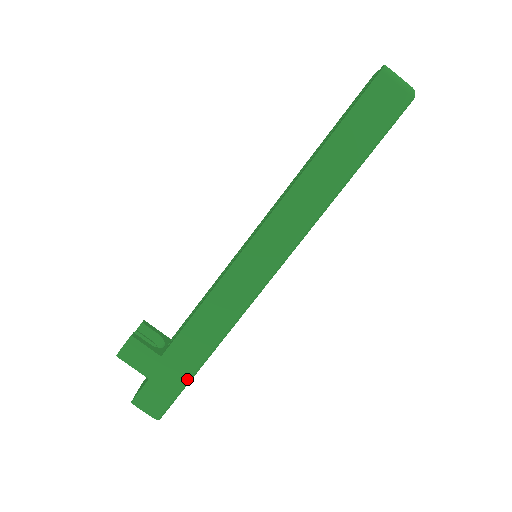
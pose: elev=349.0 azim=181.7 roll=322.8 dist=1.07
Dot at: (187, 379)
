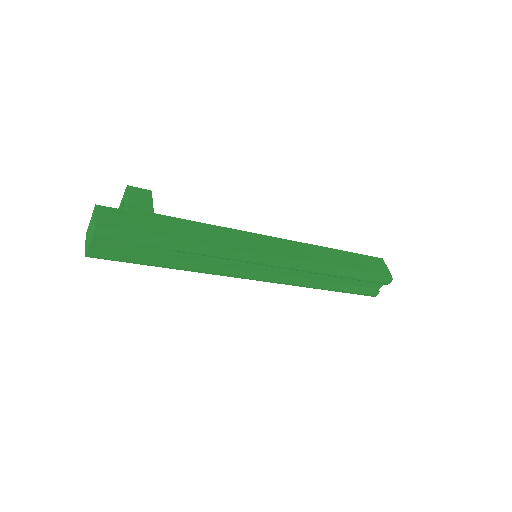
Dot at: (152, 237)
